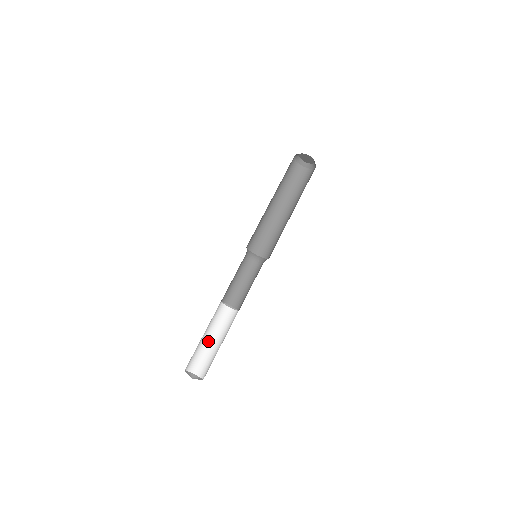
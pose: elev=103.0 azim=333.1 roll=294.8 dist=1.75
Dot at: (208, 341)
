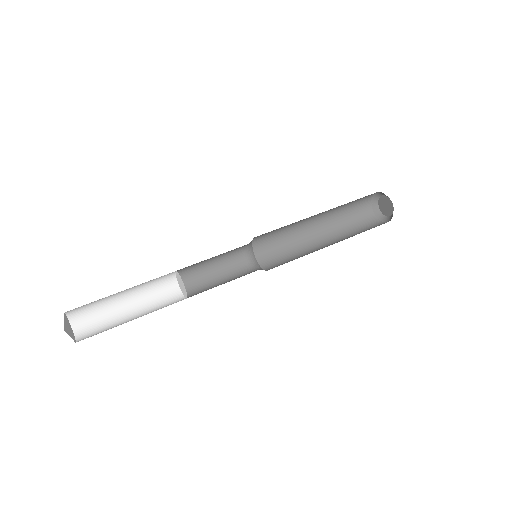
Dot at: (124, 308)
